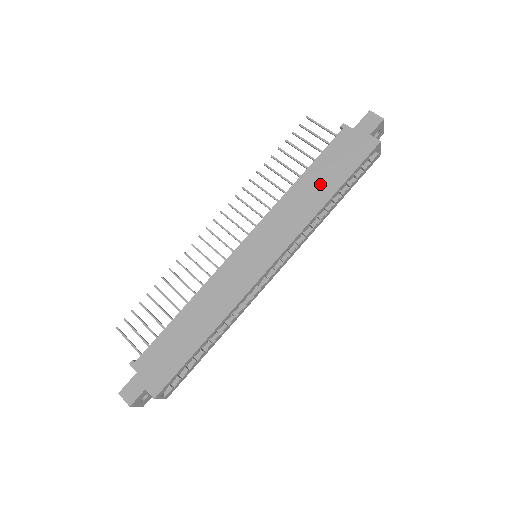
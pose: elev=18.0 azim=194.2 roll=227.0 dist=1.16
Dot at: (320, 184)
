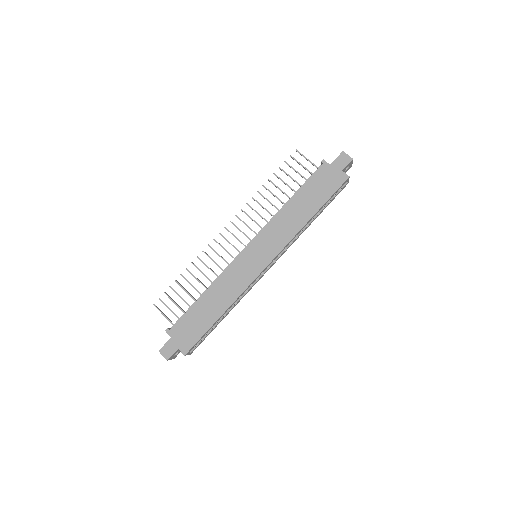
Dot at: (304, 206)
